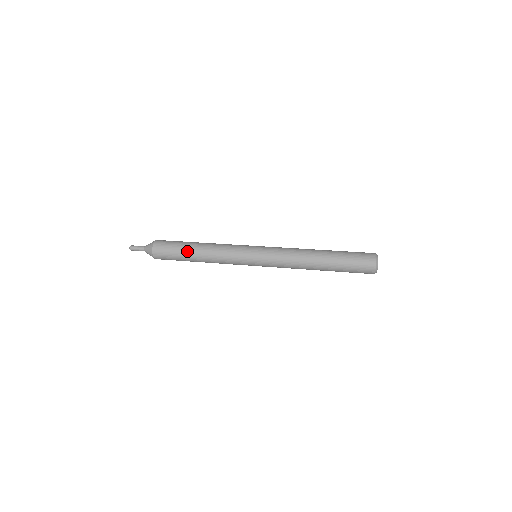
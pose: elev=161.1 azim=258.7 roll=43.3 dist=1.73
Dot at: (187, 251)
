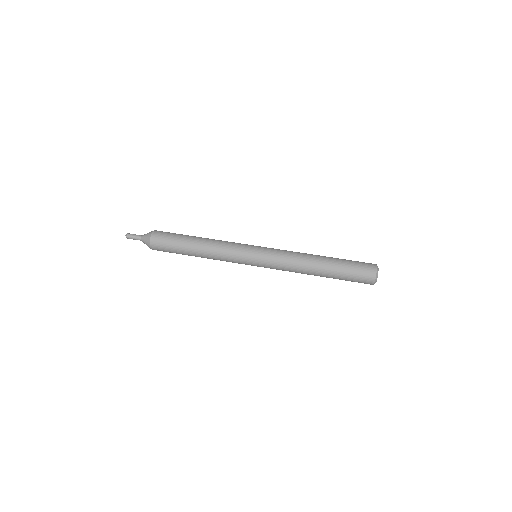
Dot at: (186, 252)
